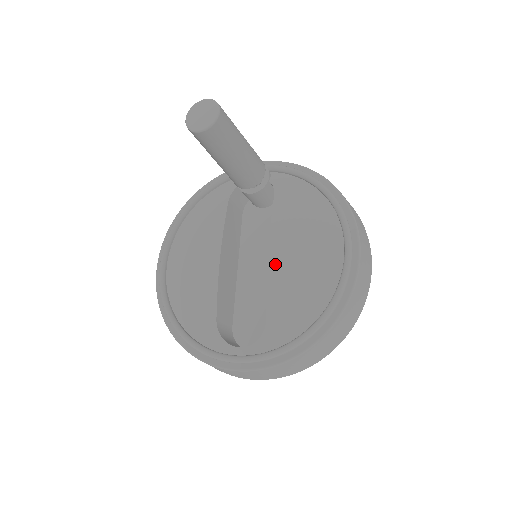
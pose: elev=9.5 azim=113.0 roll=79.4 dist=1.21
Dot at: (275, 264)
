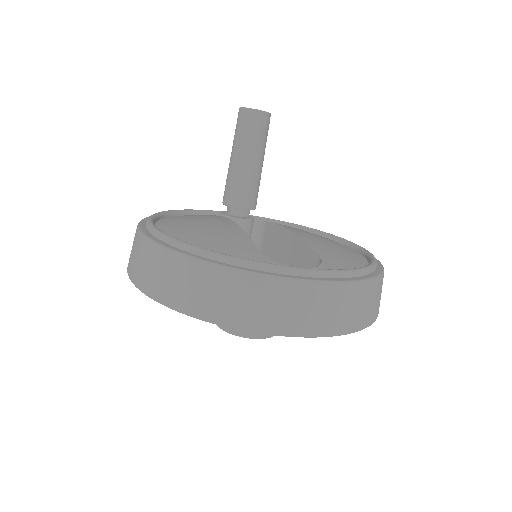
Dot at: (303, 235)
